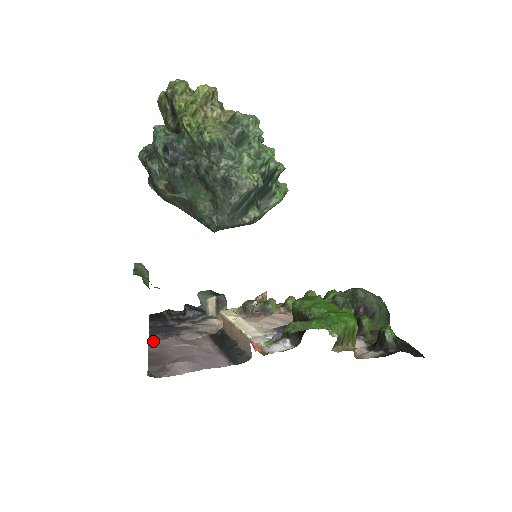
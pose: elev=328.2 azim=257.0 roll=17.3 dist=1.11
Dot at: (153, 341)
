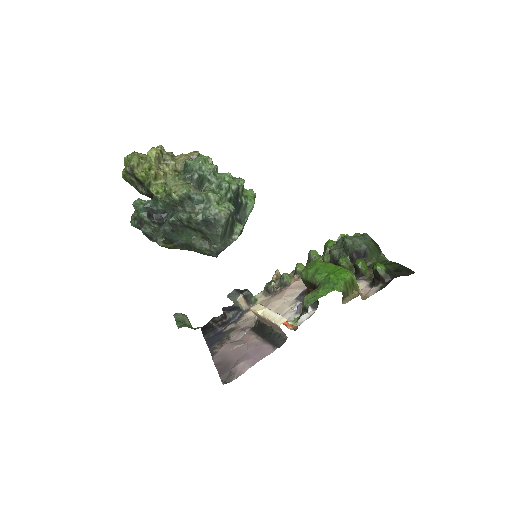
Dot at: (214, 353)
